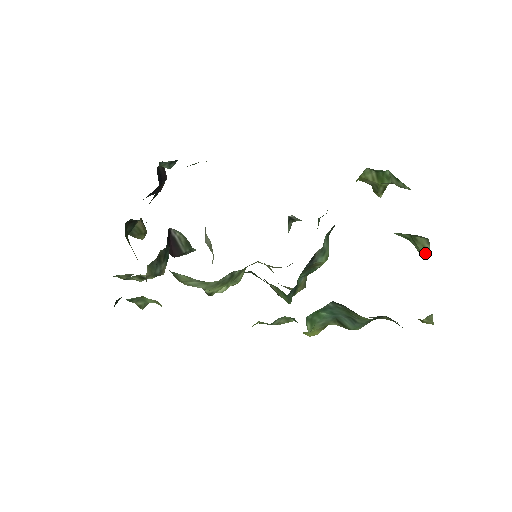
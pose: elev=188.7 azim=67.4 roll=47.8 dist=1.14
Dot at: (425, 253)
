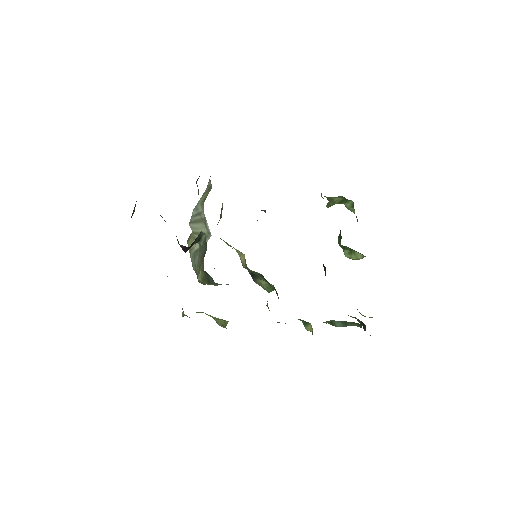
Dot at: (352, 259)
